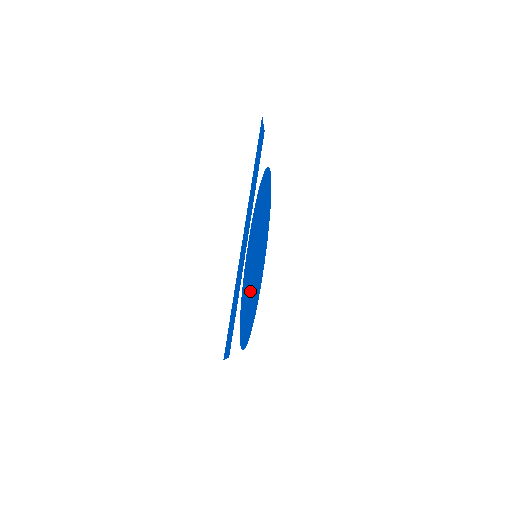
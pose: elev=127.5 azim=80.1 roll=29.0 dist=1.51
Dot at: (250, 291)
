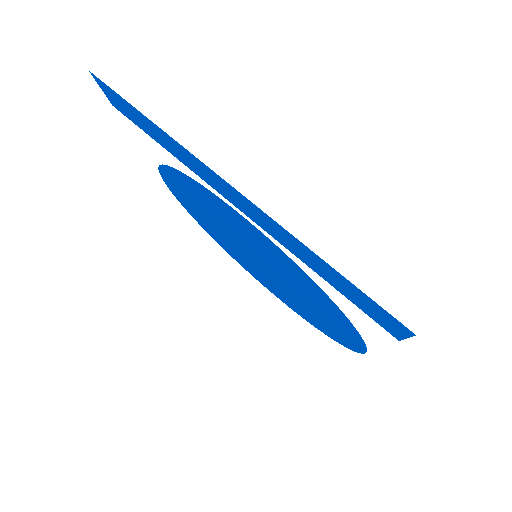
Dot at: (296, 291)
